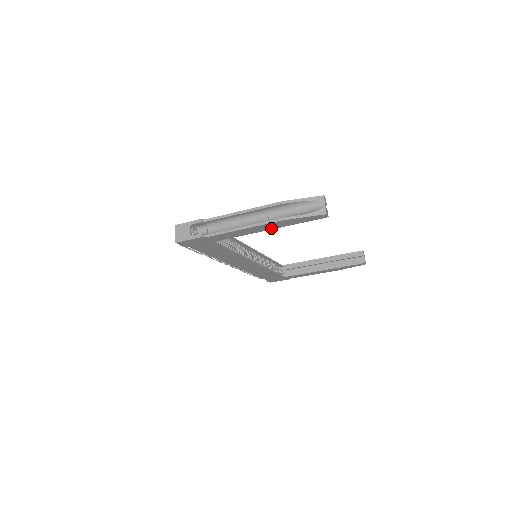
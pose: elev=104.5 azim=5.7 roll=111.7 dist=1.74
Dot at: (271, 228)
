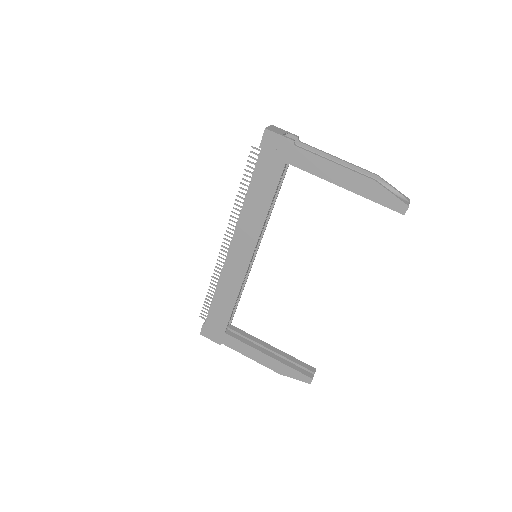
Dot at: (349, 187)
